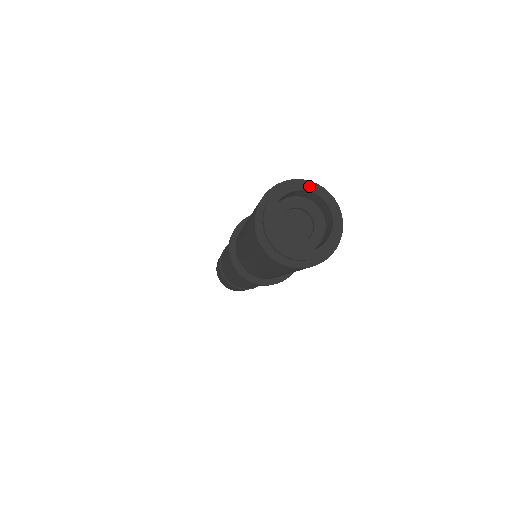
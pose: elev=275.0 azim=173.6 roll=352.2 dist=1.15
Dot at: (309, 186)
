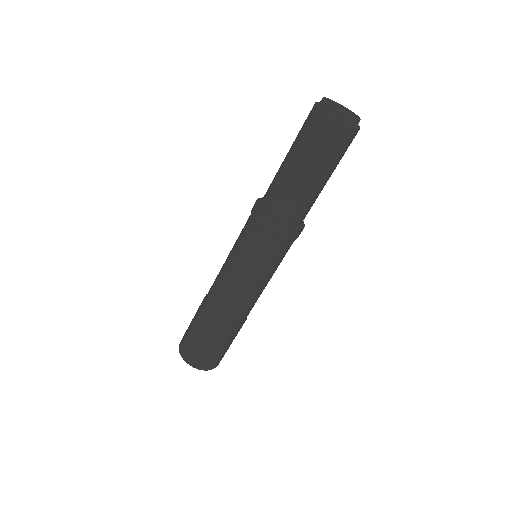
Dot at: occluded
